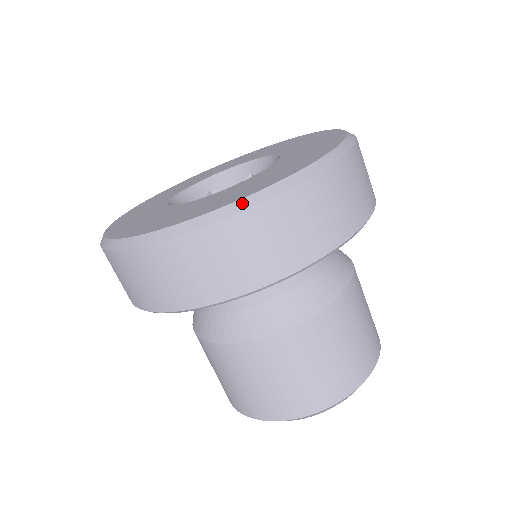
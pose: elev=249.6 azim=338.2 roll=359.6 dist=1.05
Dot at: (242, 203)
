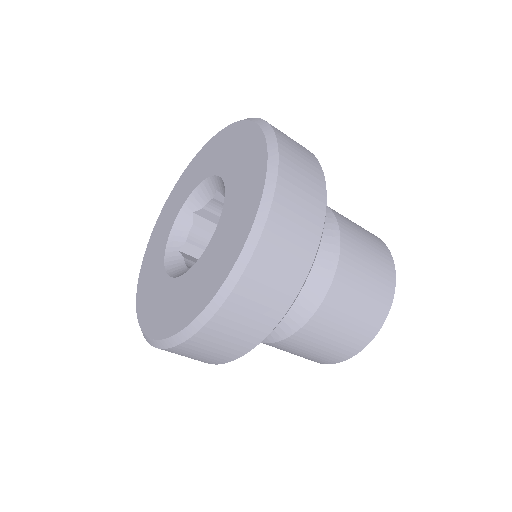
Dot at: (267, 193)
